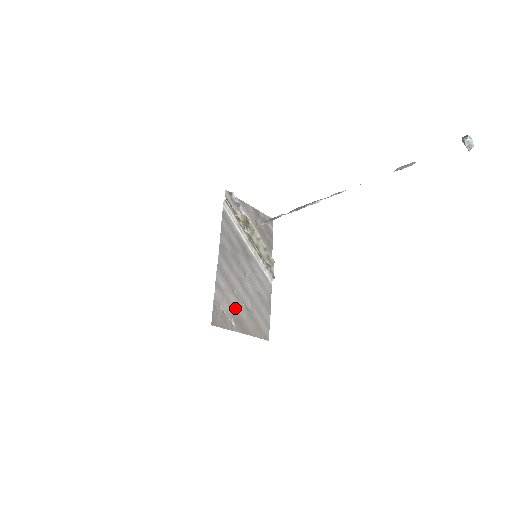
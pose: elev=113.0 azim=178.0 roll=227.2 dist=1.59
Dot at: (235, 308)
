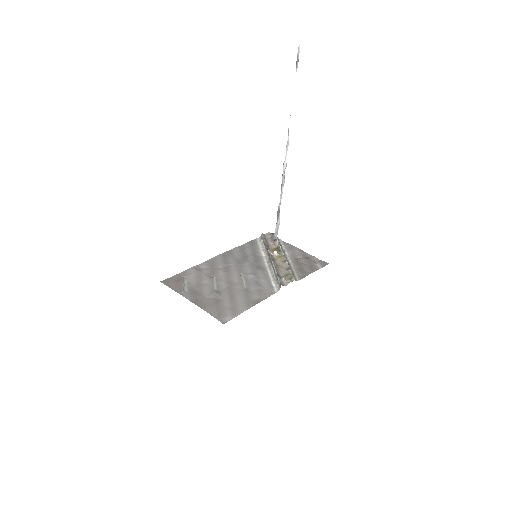
Dot at: (202, 285)
